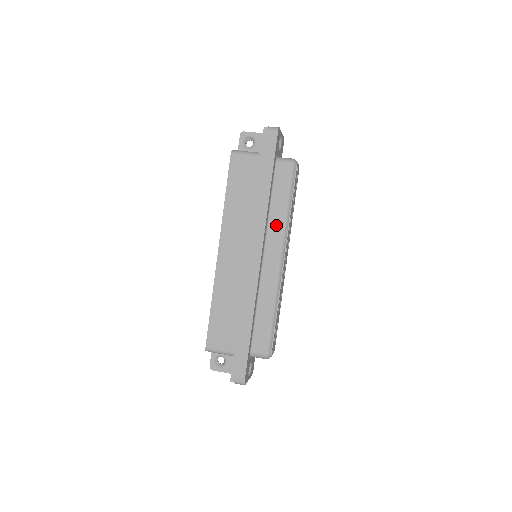
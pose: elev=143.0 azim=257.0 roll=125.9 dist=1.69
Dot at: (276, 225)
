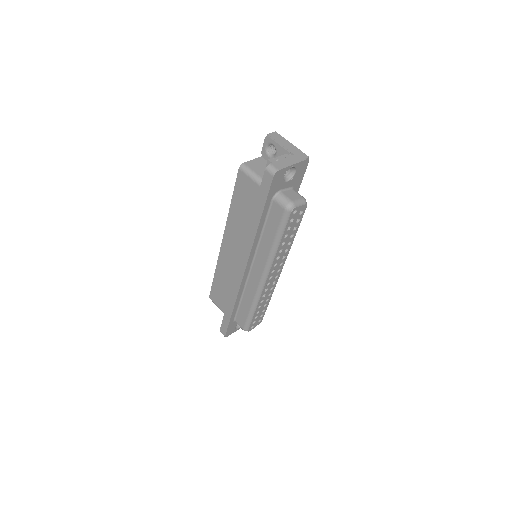
Dot at: (264, 252)
